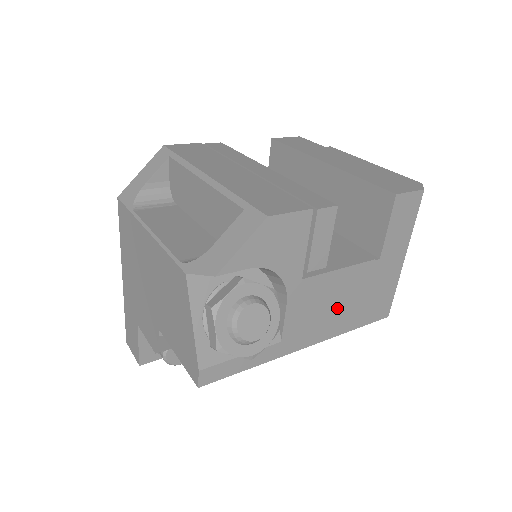
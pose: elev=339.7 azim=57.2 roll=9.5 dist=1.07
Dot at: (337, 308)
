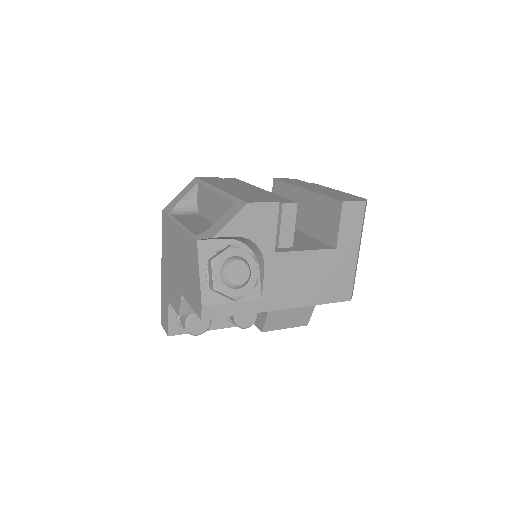
Dot at: (305, 282)
